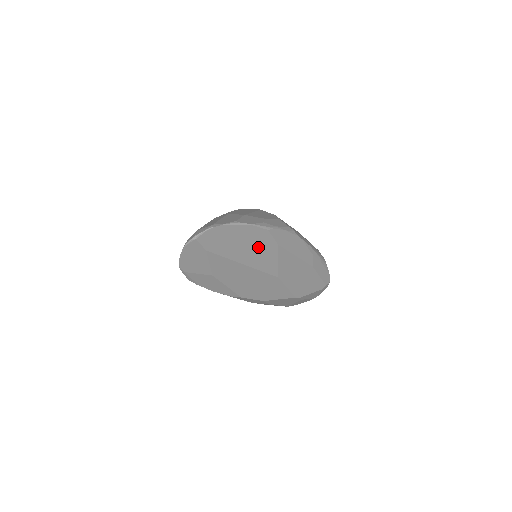
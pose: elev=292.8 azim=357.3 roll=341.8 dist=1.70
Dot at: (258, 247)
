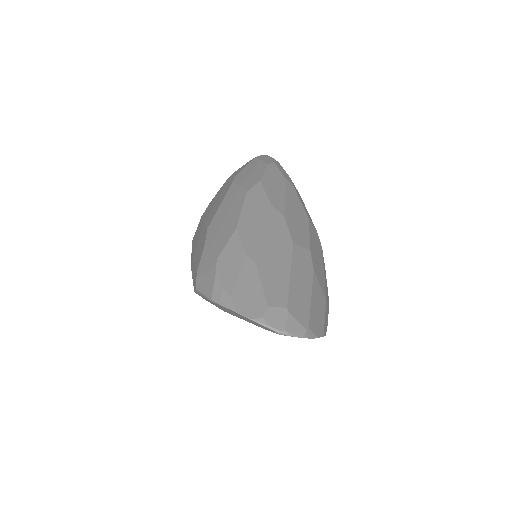
Dot at: occluded
